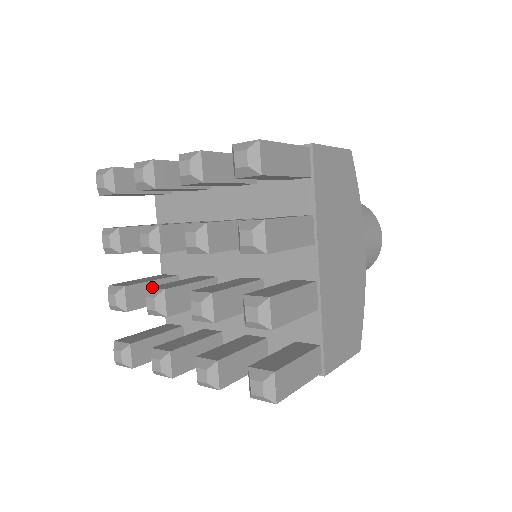
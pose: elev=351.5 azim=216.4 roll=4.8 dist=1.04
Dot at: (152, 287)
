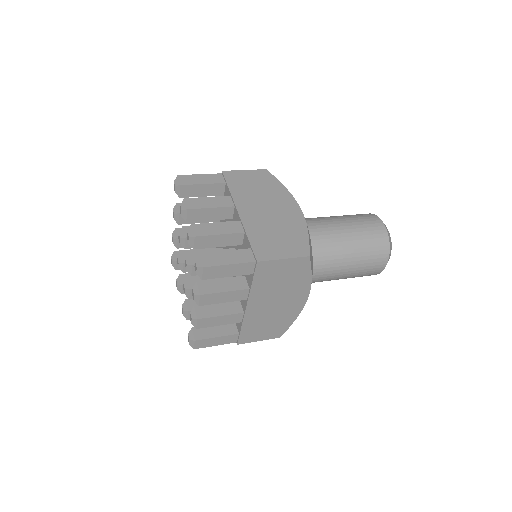
Dot at: (183, 253)
